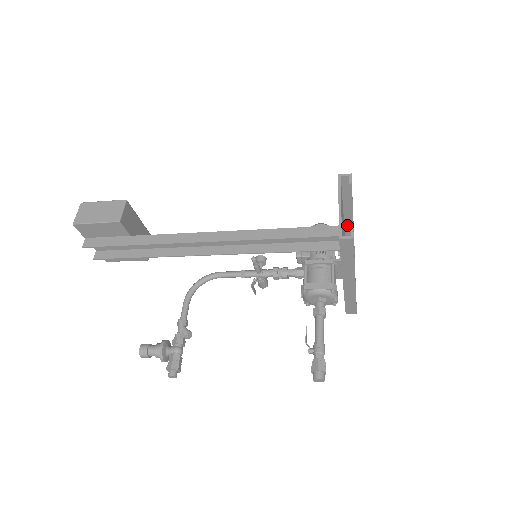
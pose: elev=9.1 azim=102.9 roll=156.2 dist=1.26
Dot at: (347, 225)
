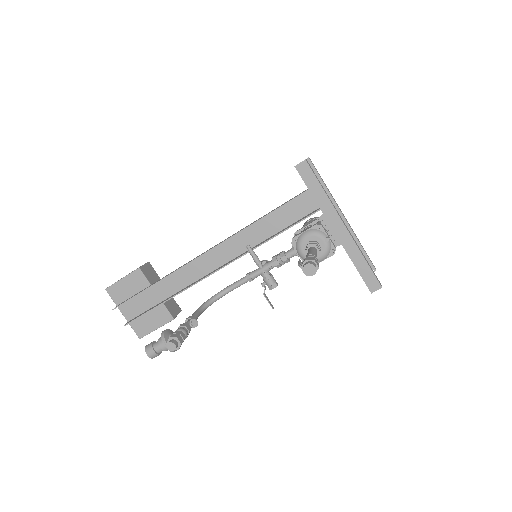
Dot at: occluded
